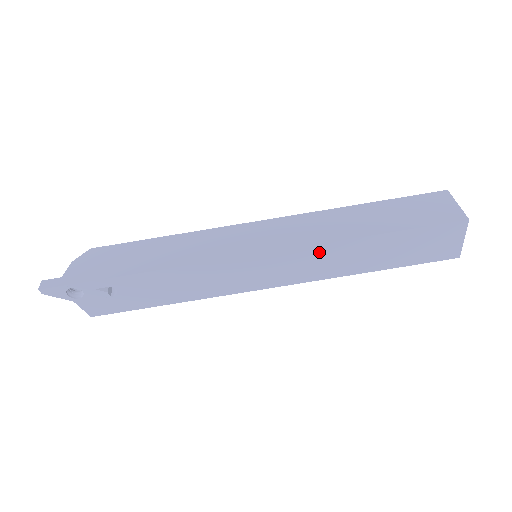
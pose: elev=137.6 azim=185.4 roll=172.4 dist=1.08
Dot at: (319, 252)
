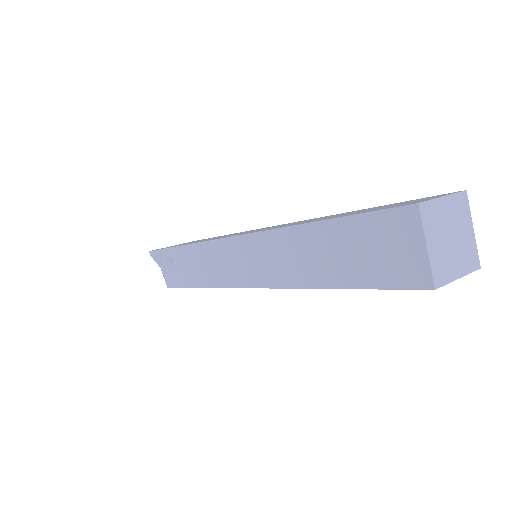
Dot at: (271, 242)
